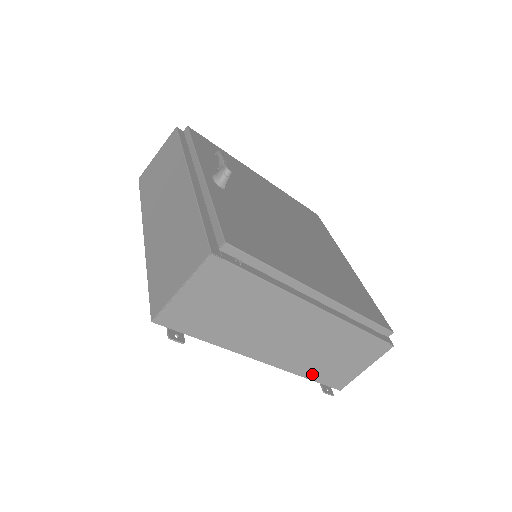
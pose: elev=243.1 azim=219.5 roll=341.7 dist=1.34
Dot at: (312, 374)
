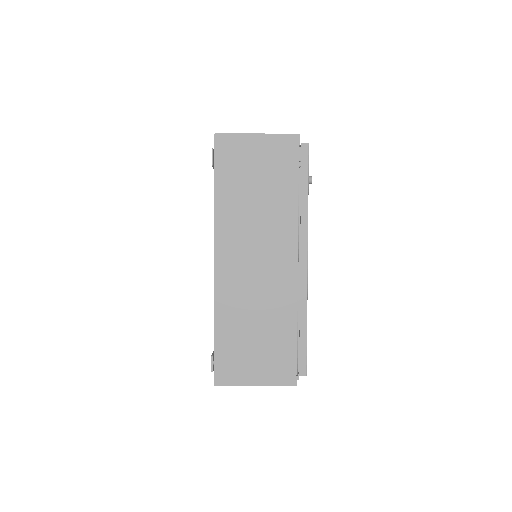
Dot at: (223, 329)
